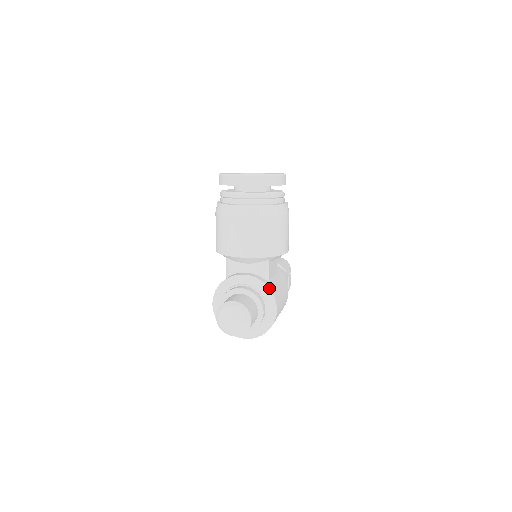
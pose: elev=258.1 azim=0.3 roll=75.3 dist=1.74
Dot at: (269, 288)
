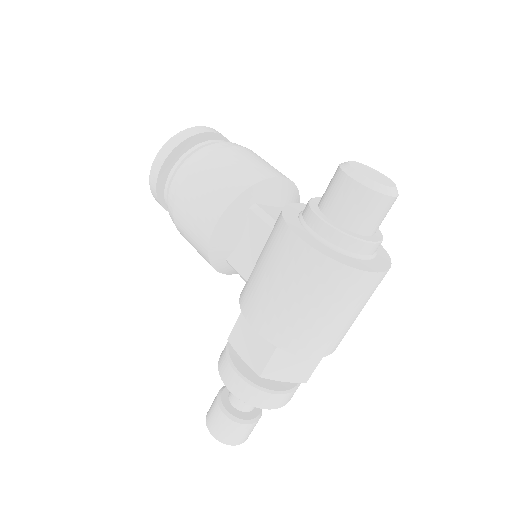
Dot at: occluded
